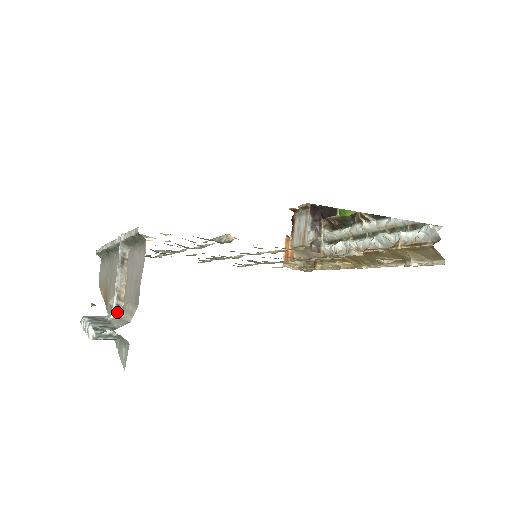
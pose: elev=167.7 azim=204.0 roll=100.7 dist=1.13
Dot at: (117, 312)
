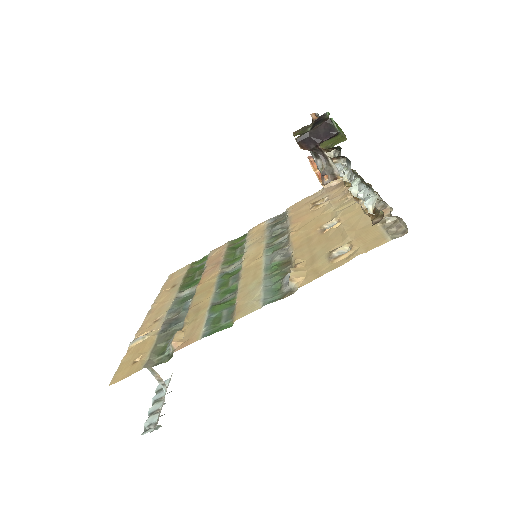
Dot at: (165, 389)
